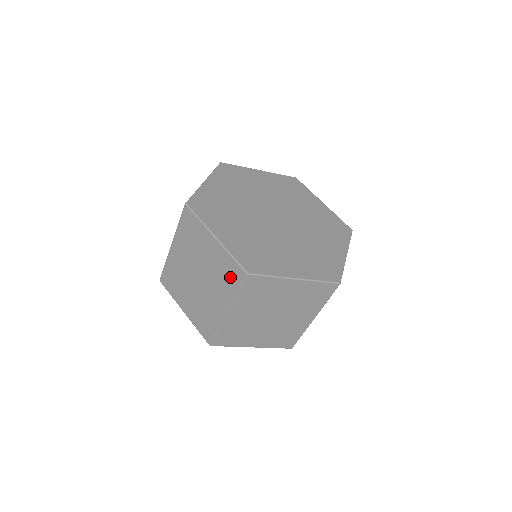
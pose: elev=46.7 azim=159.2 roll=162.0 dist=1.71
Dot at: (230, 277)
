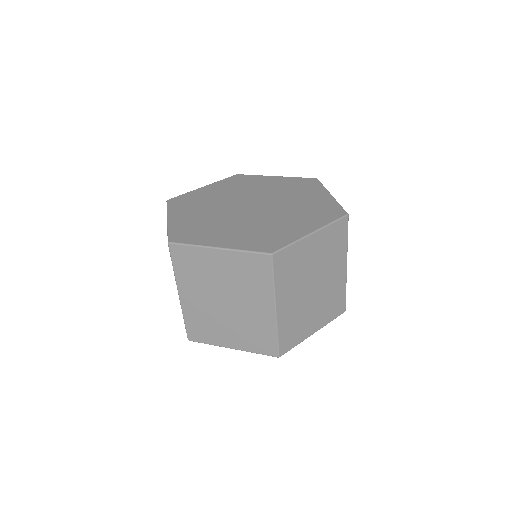
Dot at: (257, 273)
